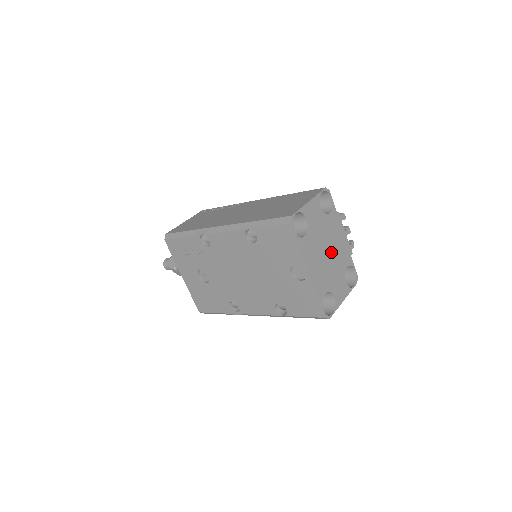
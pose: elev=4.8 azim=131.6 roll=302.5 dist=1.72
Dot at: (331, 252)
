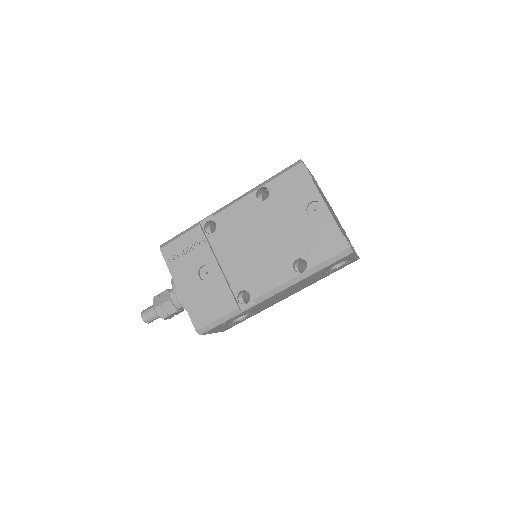
Dot at: occluded
